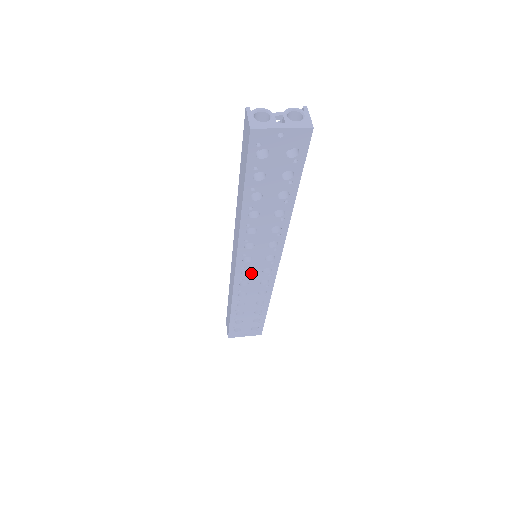
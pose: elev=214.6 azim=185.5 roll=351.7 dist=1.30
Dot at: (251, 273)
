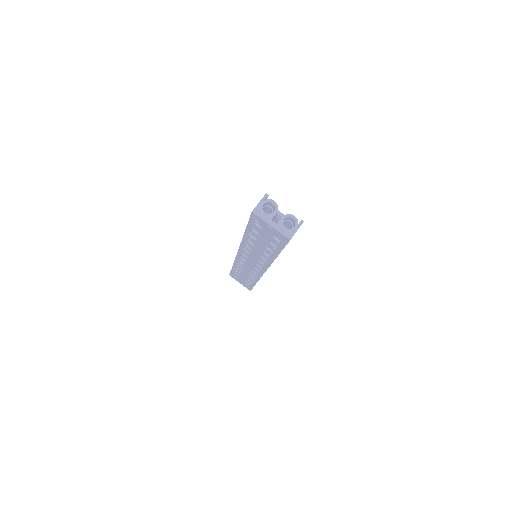
Dot at: (247, 262)
